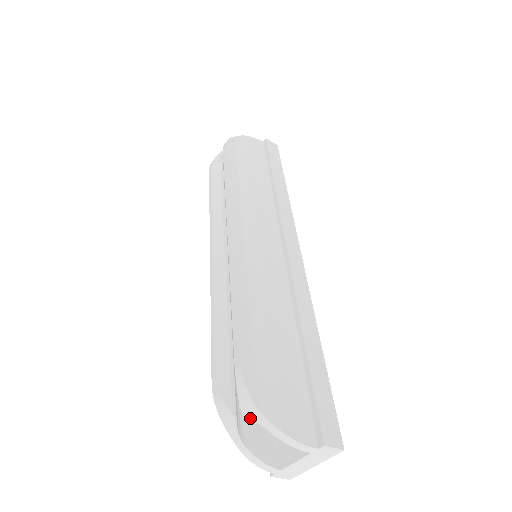
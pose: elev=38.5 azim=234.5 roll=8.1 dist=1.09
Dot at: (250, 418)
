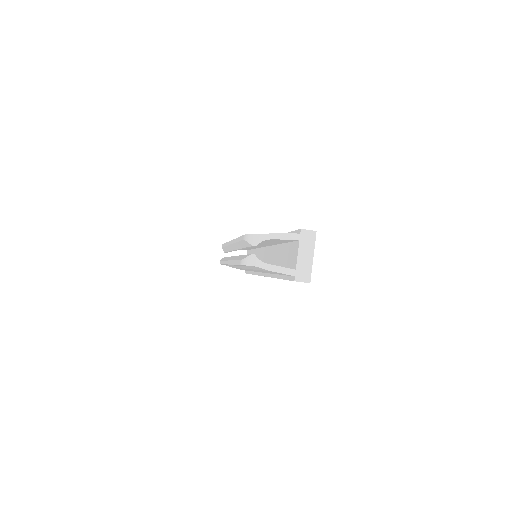
Dot at: (258, 243)
